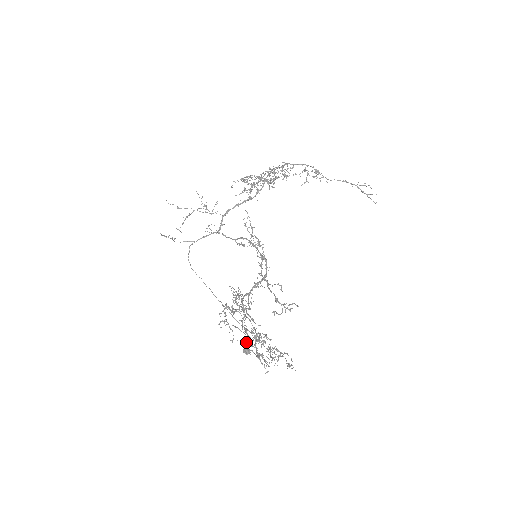
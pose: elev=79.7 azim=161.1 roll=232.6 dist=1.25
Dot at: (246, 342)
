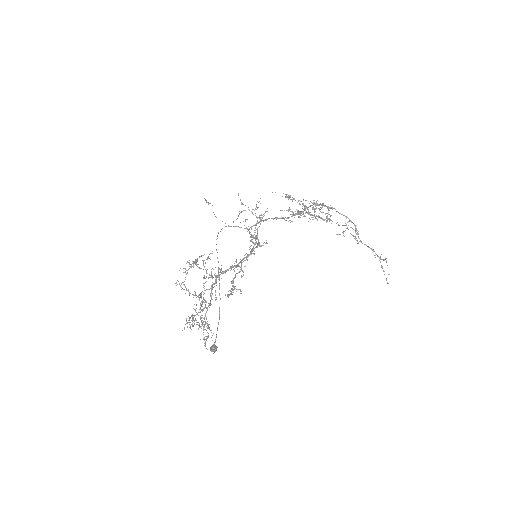
Dot at: occluded
